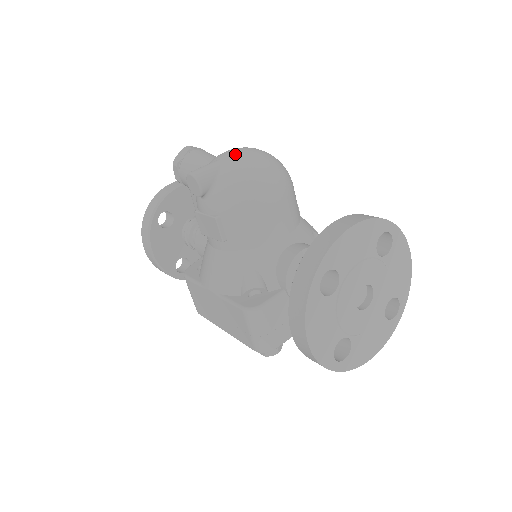
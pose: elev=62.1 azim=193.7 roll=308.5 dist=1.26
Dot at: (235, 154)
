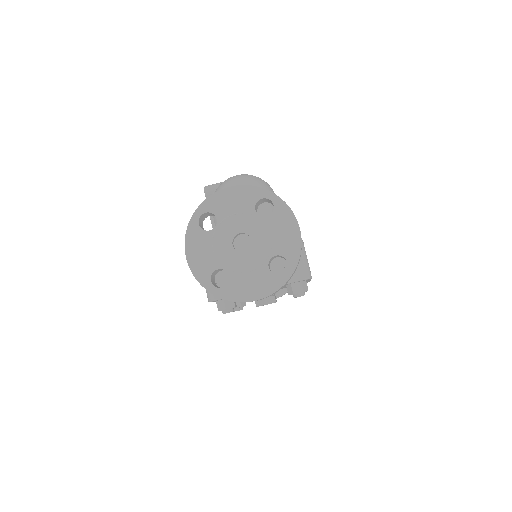
Dot at: occluded
